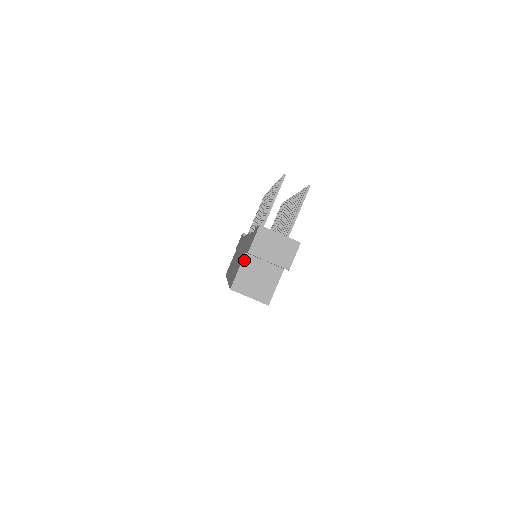
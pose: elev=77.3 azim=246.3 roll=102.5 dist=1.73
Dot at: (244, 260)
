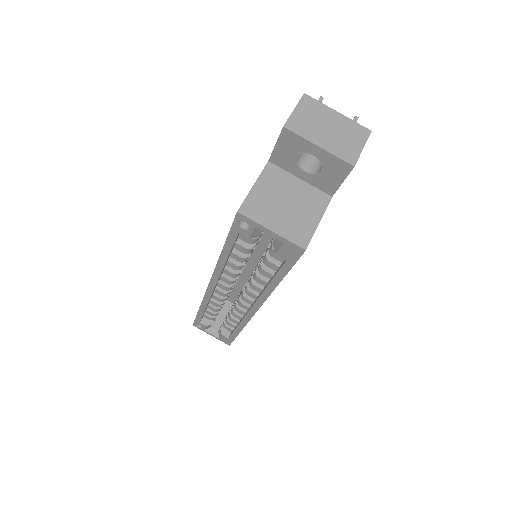
Dot at: (265, 171)
